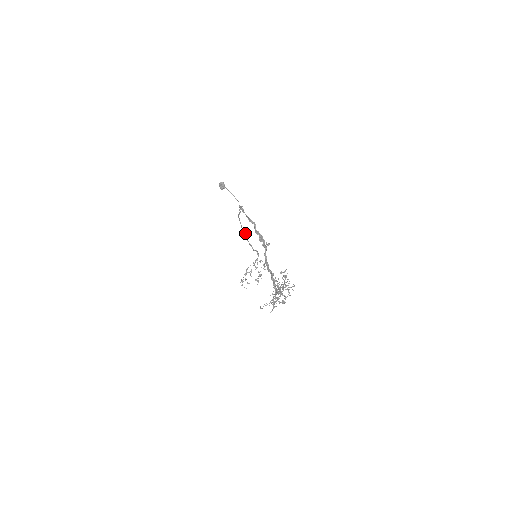
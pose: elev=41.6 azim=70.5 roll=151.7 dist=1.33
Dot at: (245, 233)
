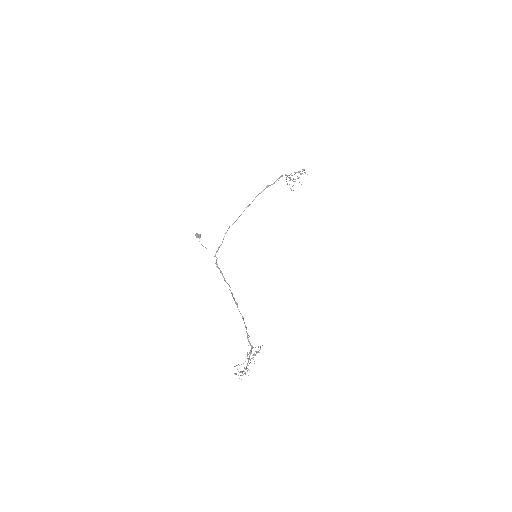
Dot at: (250, 204)
